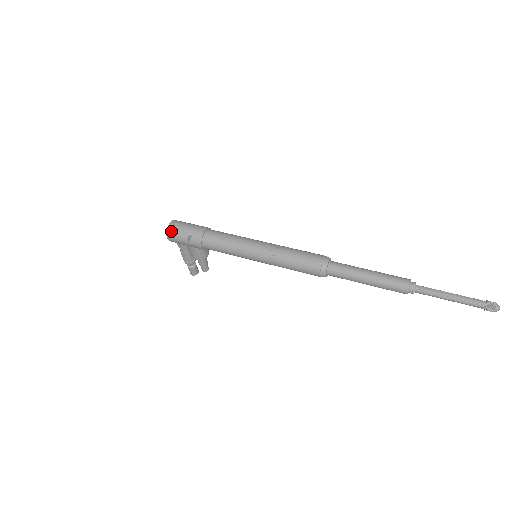
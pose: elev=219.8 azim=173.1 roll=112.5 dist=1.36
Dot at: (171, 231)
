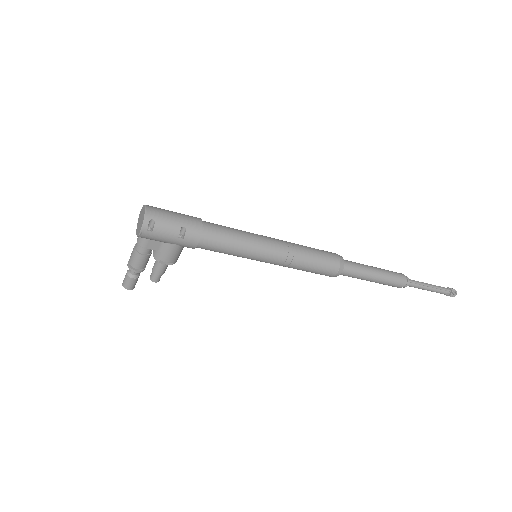
Dot at: (150, 221)
